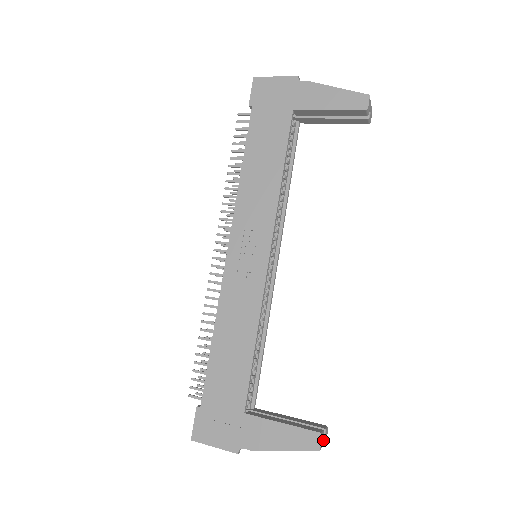
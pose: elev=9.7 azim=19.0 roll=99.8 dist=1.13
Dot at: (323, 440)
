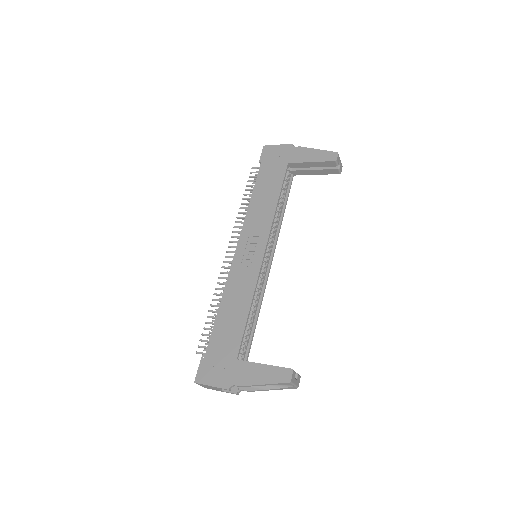
Dot at: (295, 379)
